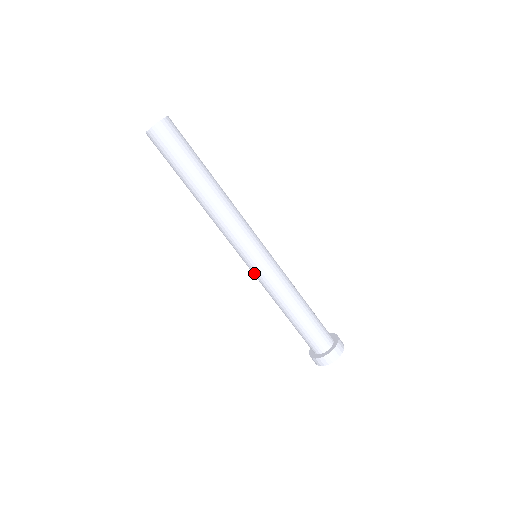
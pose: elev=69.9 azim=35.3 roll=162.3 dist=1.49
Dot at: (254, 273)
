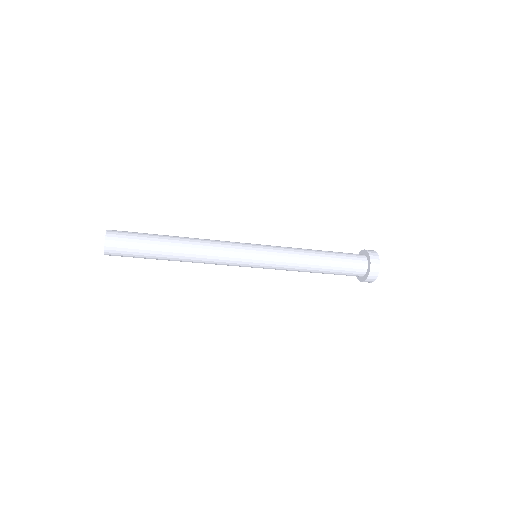
Dot at: occluded
